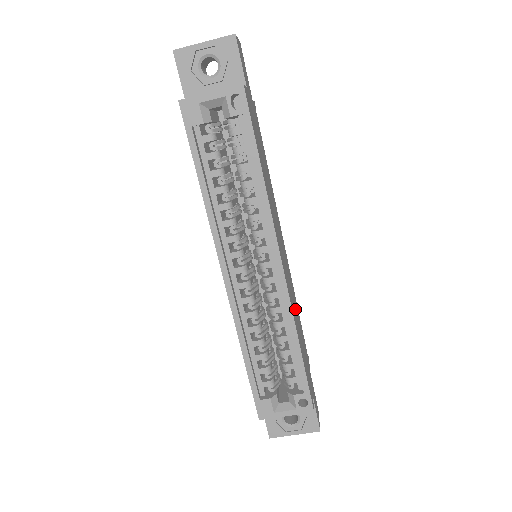
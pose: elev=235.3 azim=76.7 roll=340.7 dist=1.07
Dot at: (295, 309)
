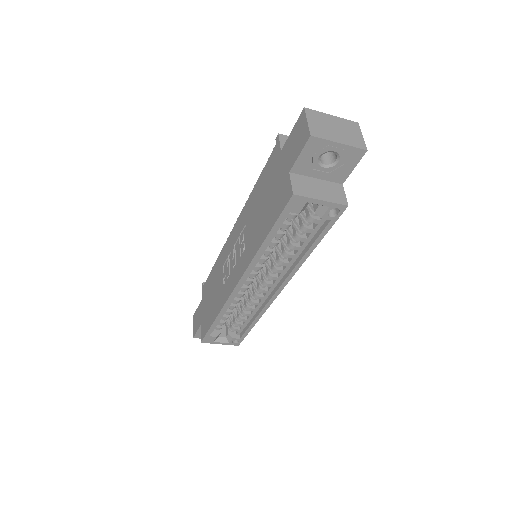
Dot at: occluded
